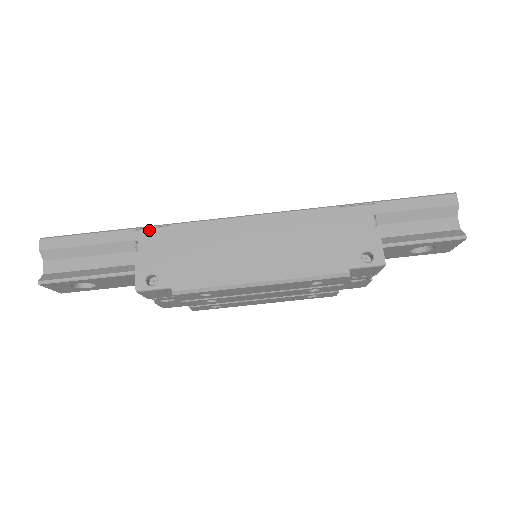
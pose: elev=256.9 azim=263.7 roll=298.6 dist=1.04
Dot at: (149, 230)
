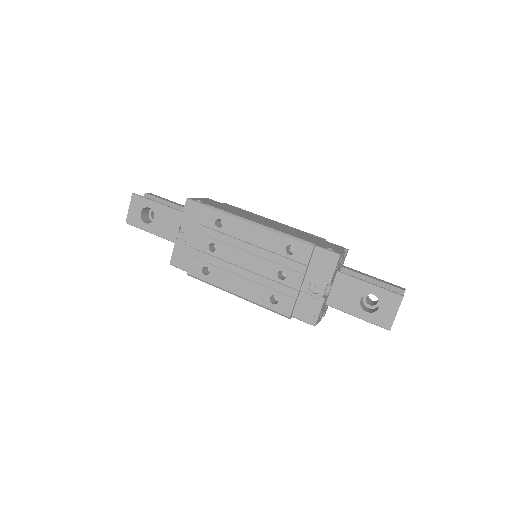
Dot at: occluded
